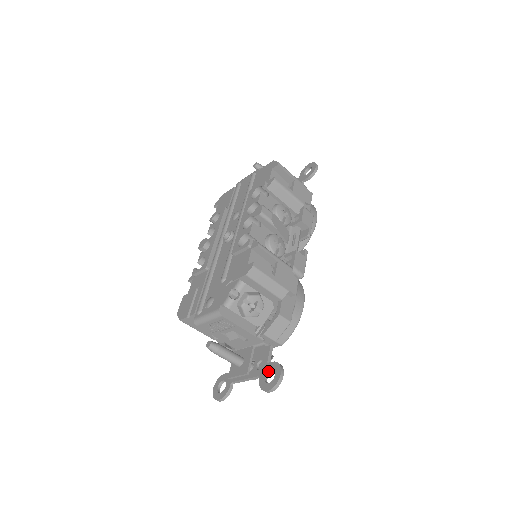
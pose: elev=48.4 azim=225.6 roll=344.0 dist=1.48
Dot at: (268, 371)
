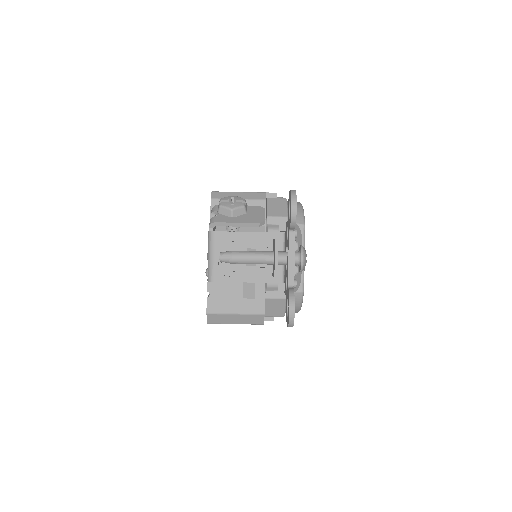
Dot at: (289, 216)
